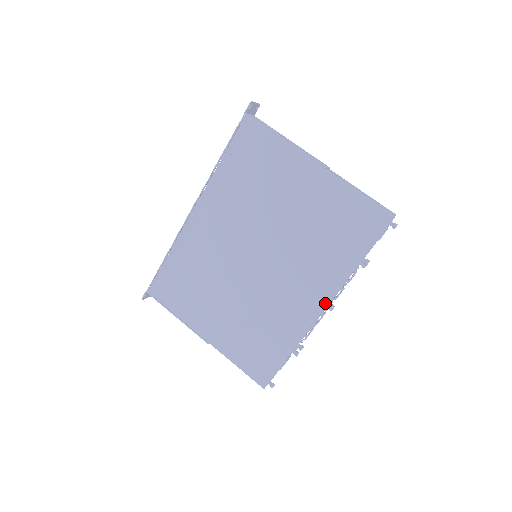
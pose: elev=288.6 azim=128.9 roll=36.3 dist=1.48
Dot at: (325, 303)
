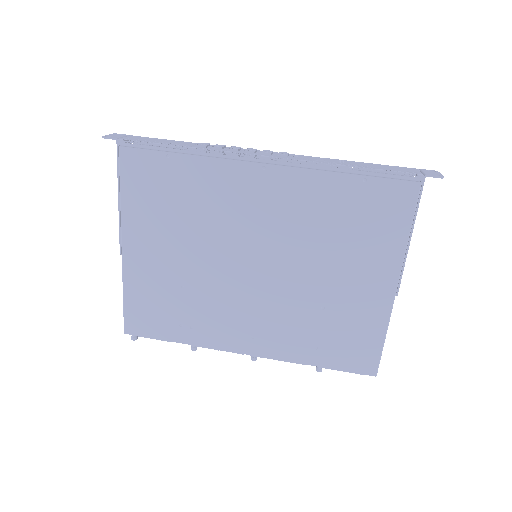
Dot at: (256, 353)
